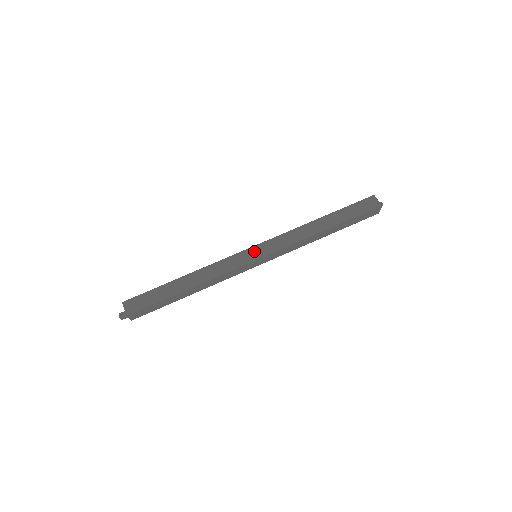
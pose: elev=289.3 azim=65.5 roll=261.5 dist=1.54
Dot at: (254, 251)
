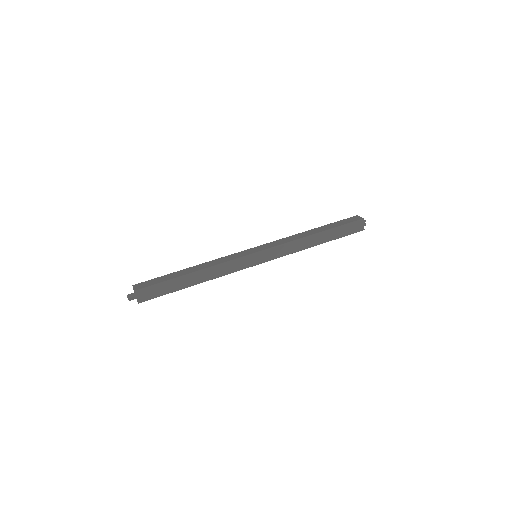
Dot at: (254, 249)
